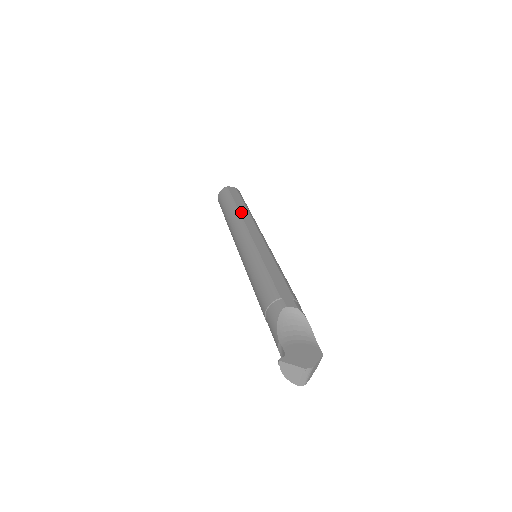
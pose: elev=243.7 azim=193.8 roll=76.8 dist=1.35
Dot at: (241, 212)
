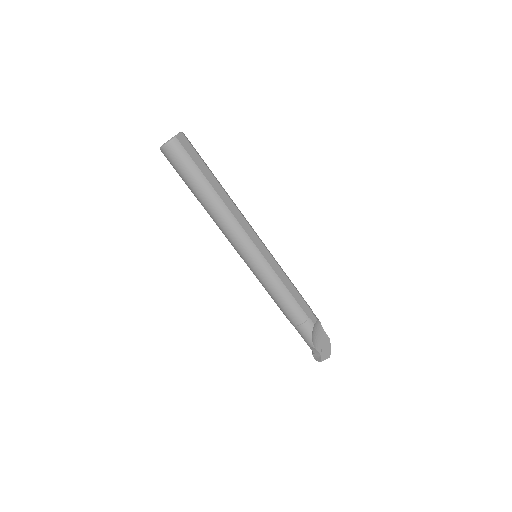
Dot at: (225, 202)
